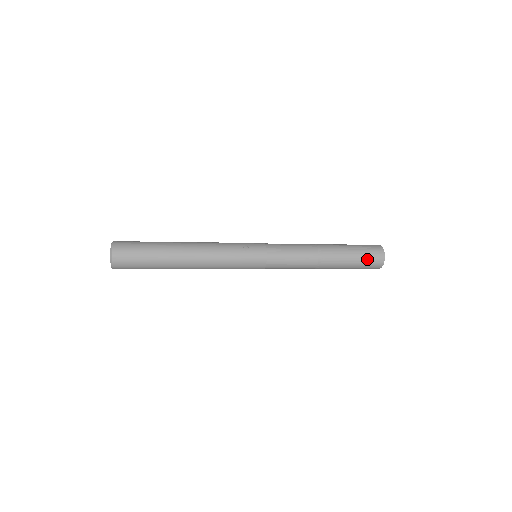
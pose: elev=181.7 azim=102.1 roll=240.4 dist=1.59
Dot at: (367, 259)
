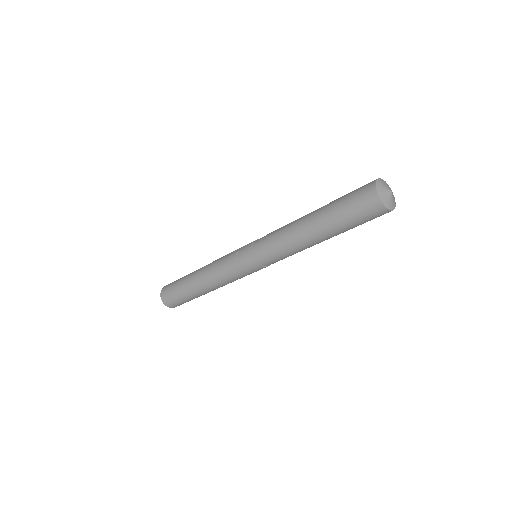
Dot at: (356, 211)
